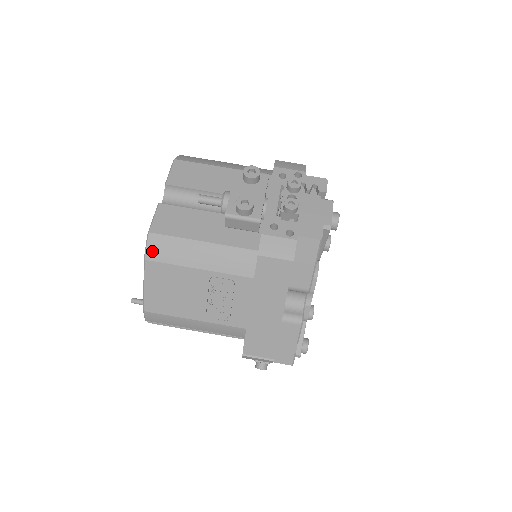
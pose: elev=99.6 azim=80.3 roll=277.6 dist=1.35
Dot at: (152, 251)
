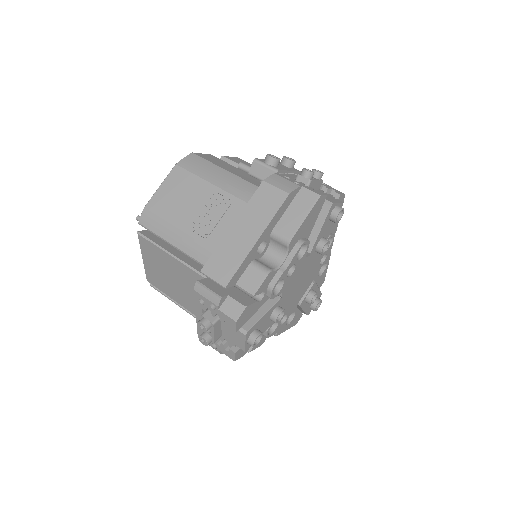
Dot at: (185, 161)
